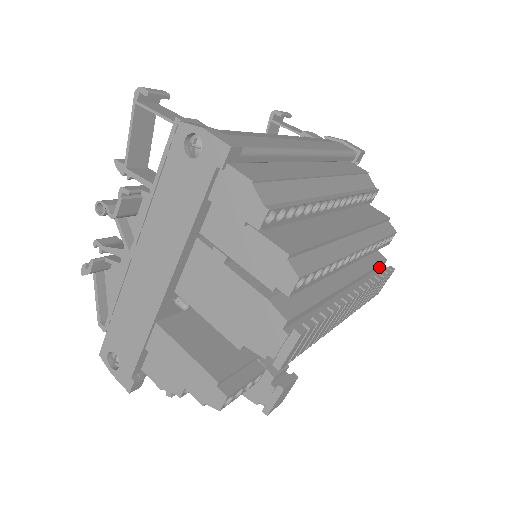
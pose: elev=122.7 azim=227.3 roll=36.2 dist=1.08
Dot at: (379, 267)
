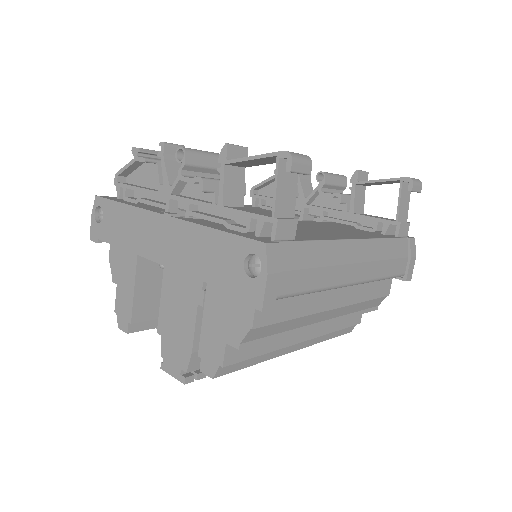
Dot at: occluded
